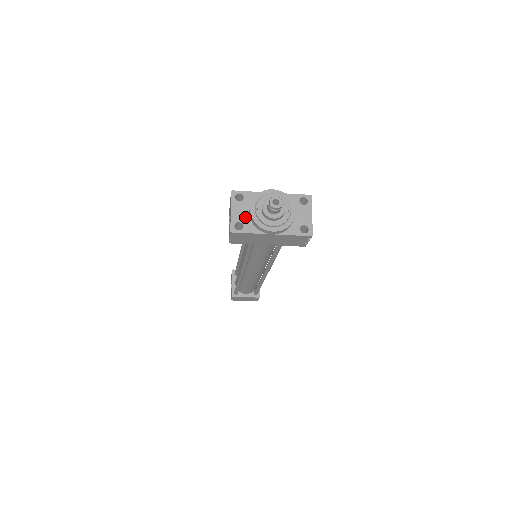
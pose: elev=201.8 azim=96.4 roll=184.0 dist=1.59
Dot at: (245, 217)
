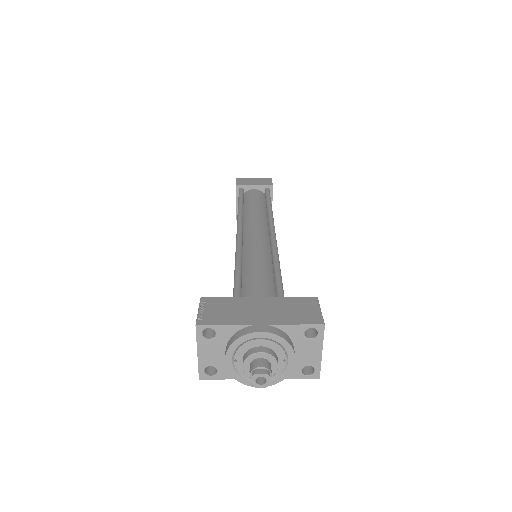
Dot at: (219, 360)
